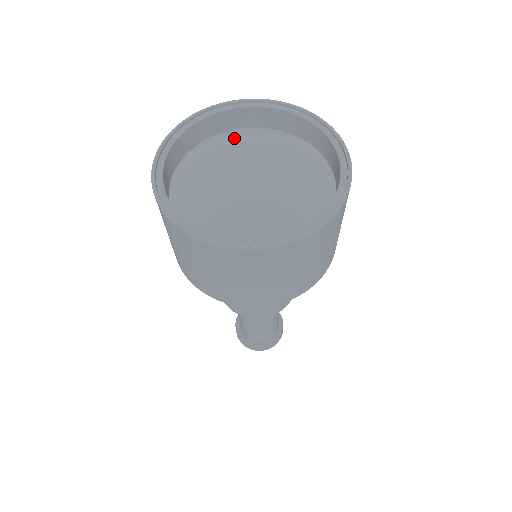
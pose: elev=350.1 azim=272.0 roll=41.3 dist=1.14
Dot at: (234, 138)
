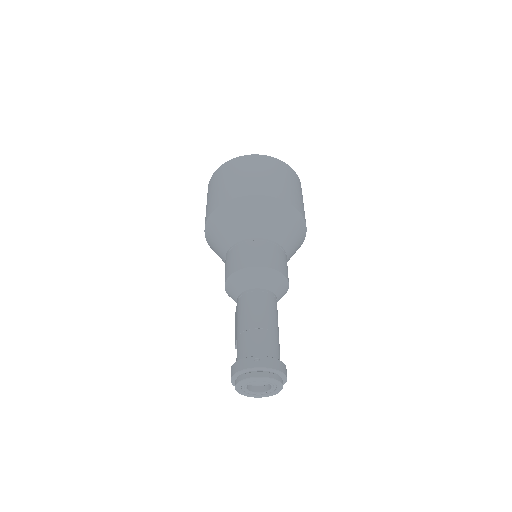
Dot at: occluded
